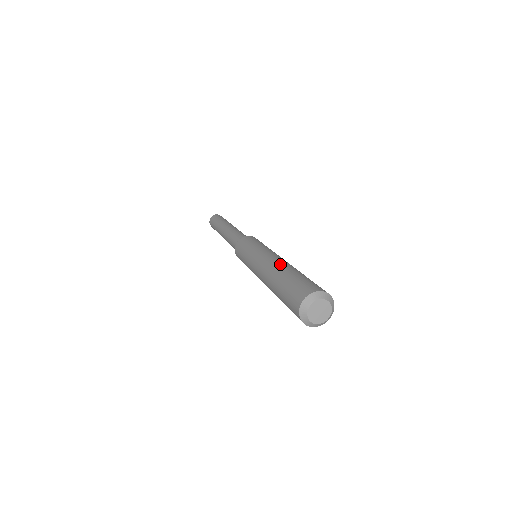
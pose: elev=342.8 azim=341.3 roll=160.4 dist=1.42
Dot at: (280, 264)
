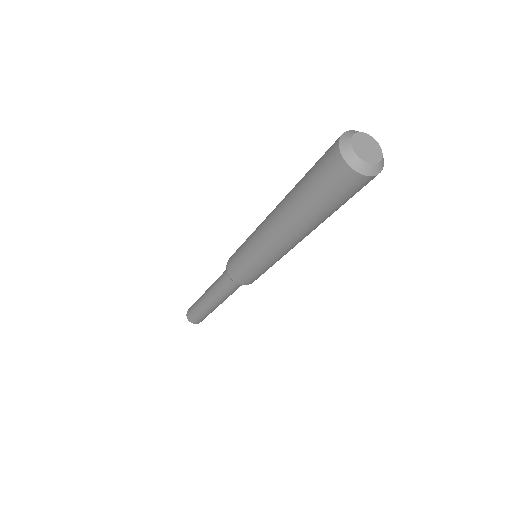
Dot at: occluded
